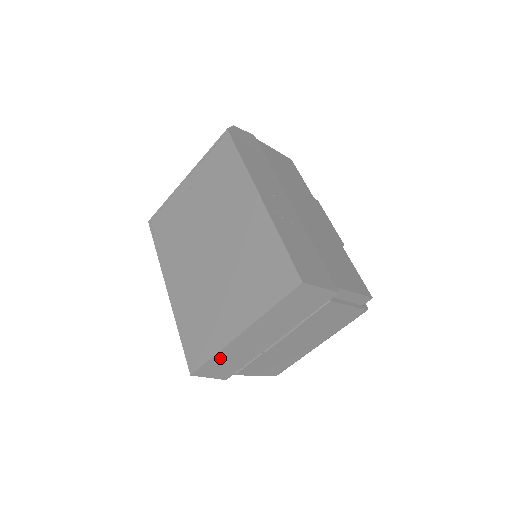
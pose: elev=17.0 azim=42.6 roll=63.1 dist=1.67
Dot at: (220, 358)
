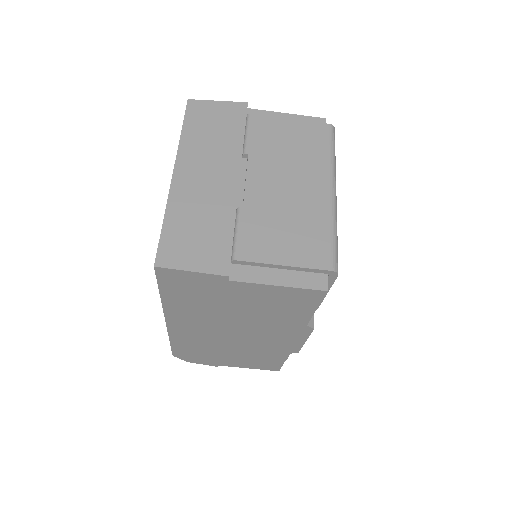
Dot at: (177, 224)
